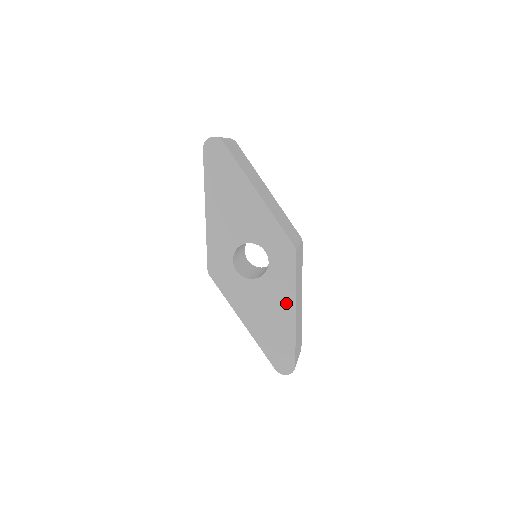
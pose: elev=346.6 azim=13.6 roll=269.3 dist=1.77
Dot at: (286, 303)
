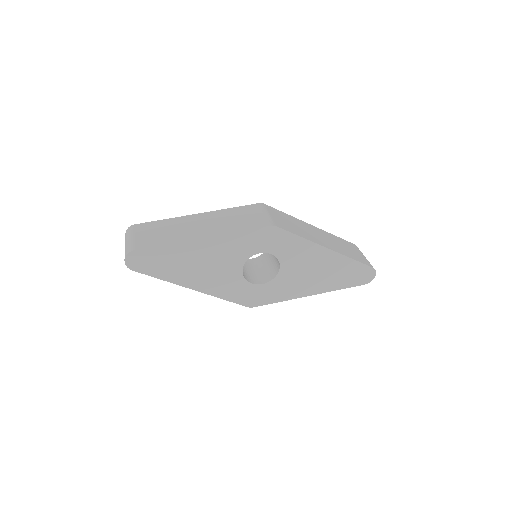
Dot at: (316, 254)
